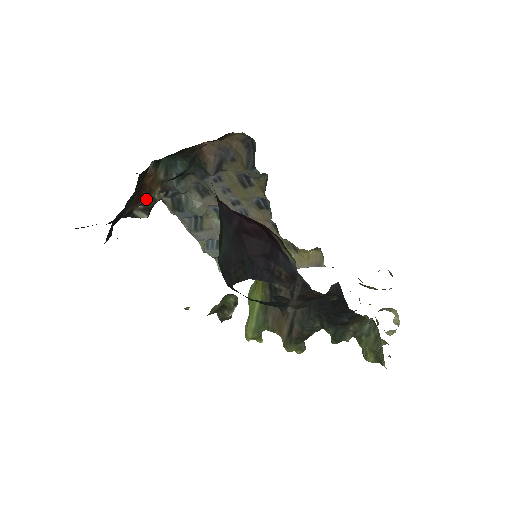
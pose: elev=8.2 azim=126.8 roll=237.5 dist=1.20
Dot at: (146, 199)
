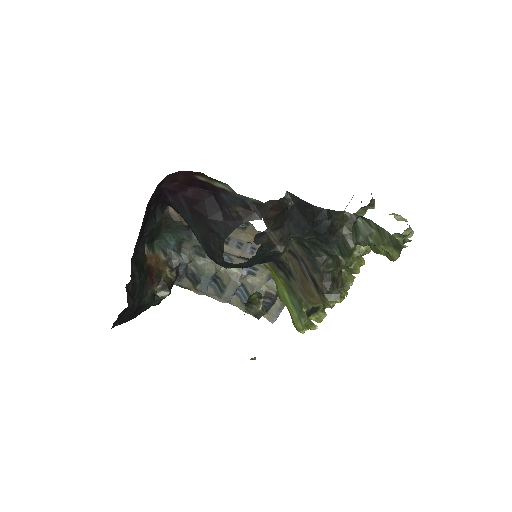
Dot at: (159, 278)
